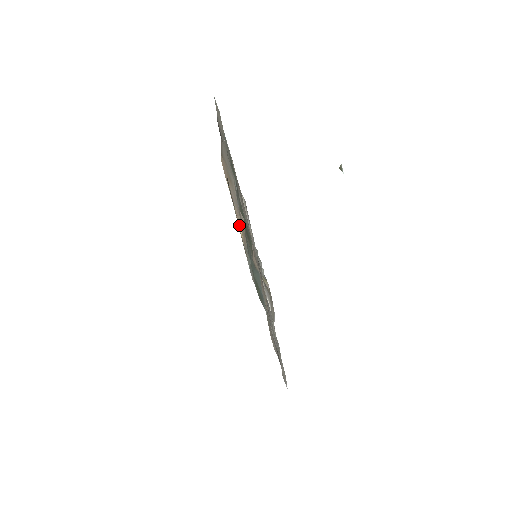
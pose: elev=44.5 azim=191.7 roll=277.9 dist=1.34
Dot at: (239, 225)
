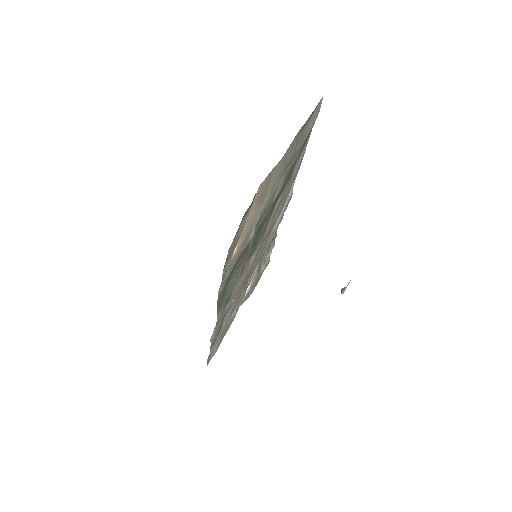
Dot at: (237, 246)
